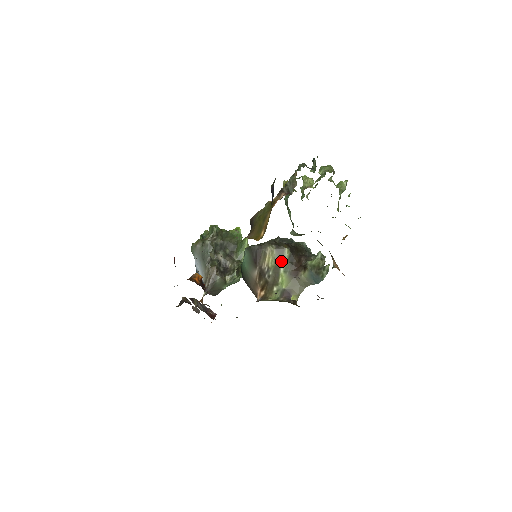
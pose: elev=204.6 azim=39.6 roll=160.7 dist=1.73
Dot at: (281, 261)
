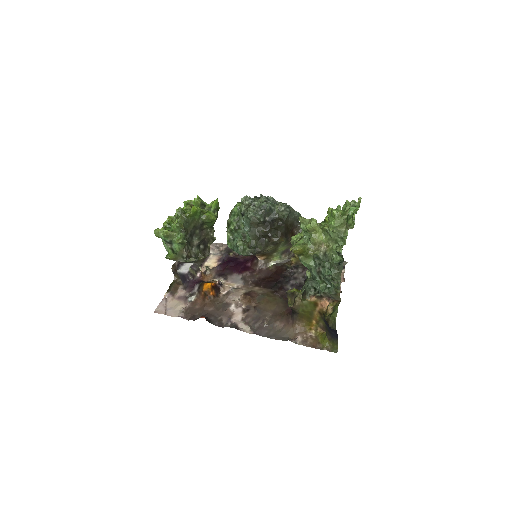
Dot at: (279, 246)
